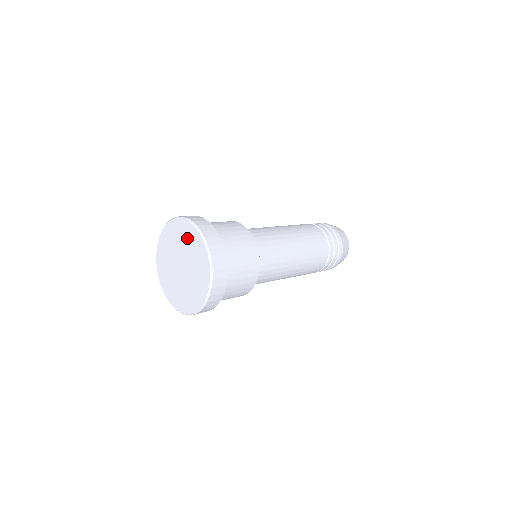
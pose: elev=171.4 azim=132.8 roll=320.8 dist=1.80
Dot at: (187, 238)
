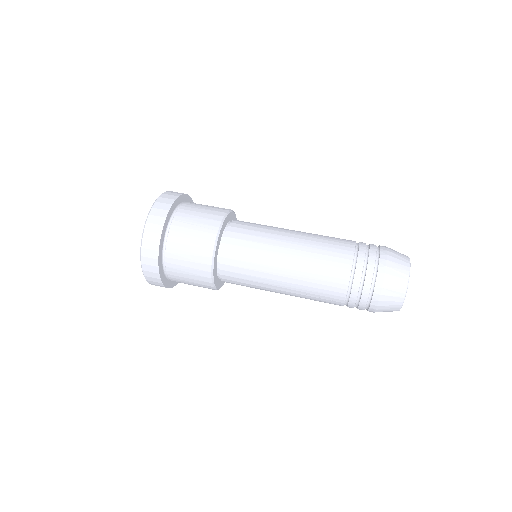
Dot at: occluded
